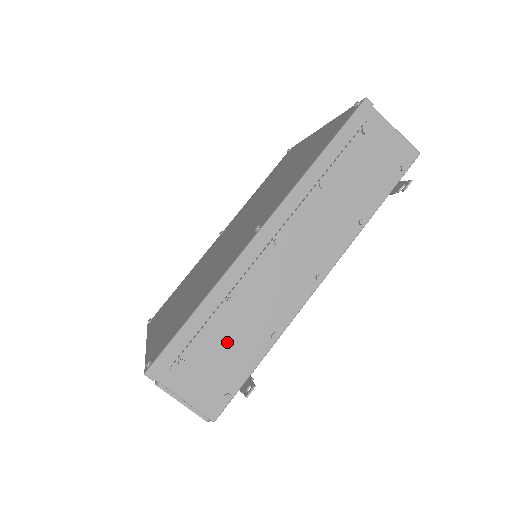
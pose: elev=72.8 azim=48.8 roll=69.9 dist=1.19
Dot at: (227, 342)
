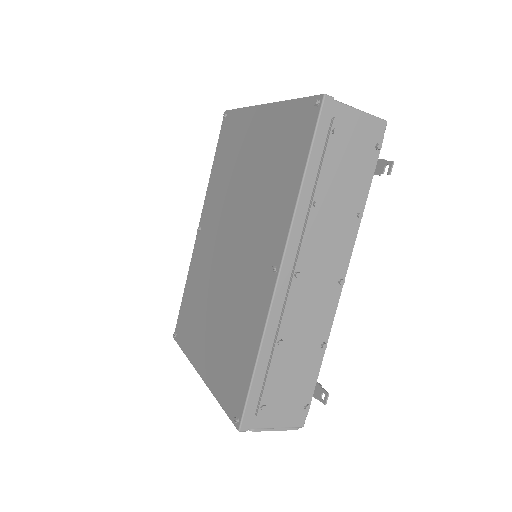
Dot at: (290, 372)
